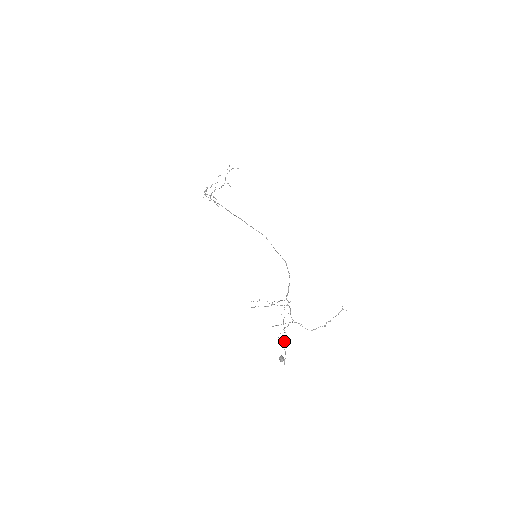
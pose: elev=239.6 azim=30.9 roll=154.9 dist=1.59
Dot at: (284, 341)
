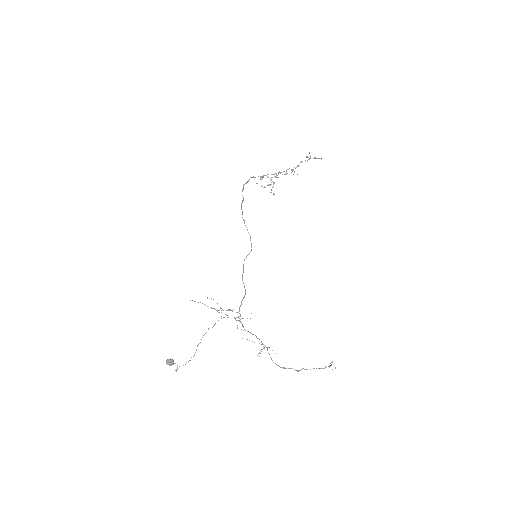
Dot at: (196, 350)
